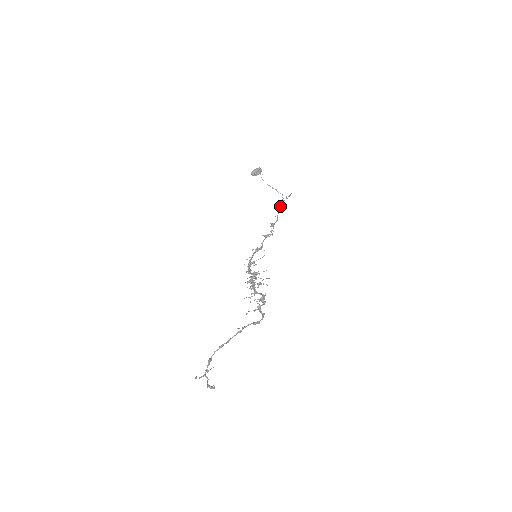
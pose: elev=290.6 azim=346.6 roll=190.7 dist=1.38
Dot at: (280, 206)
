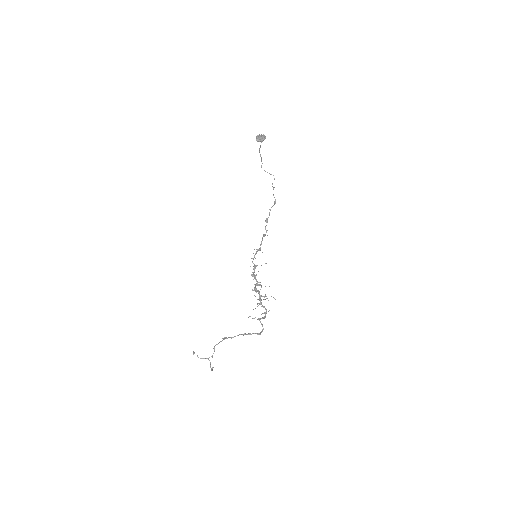
Dot at: (275, 201)
